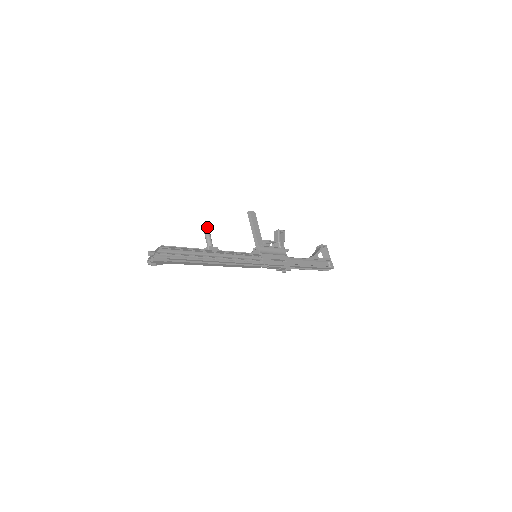
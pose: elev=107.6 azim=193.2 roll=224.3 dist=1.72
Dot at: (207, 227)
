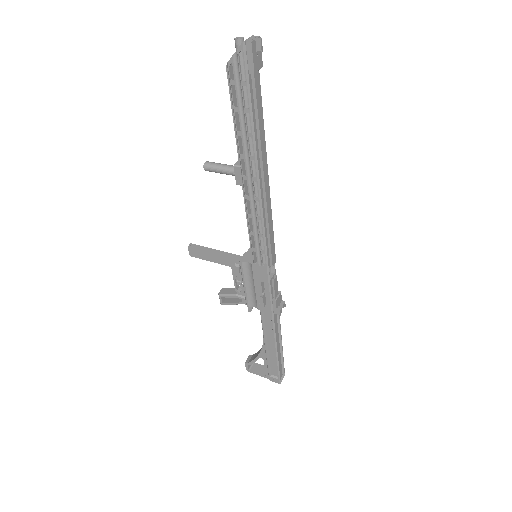
Dot at: (208, 162)
